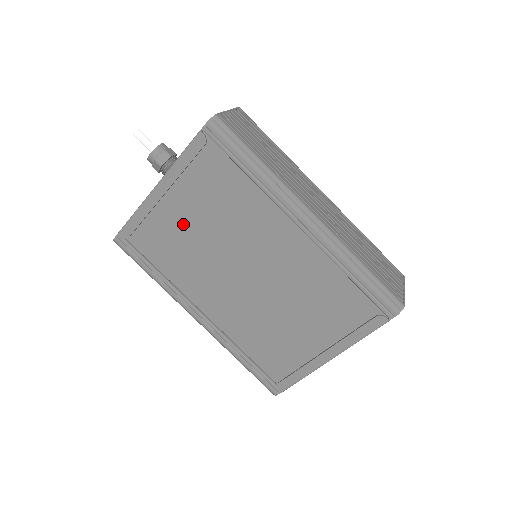
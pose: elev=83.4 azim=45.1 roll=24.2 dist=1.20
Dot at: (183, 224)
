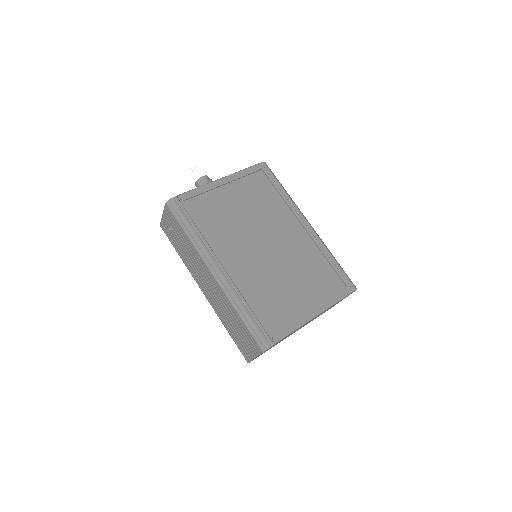
Dot at: (229, 206)
